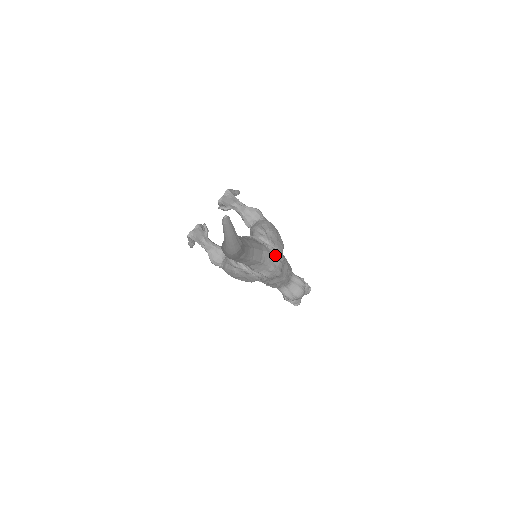
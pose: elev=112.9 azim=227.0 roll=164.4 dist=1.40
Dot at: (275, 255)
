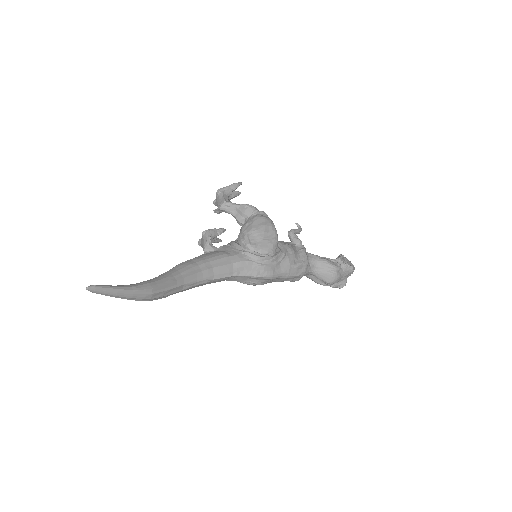
Dot at: (256, 260)
